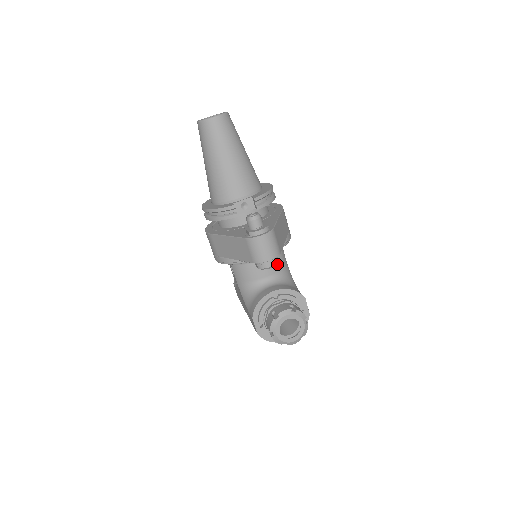
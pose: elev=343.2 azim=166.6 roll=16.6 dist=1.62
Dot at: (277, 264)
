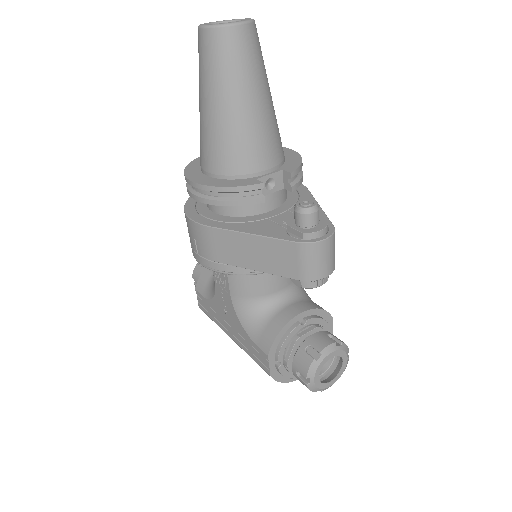
Dot at: occluded
